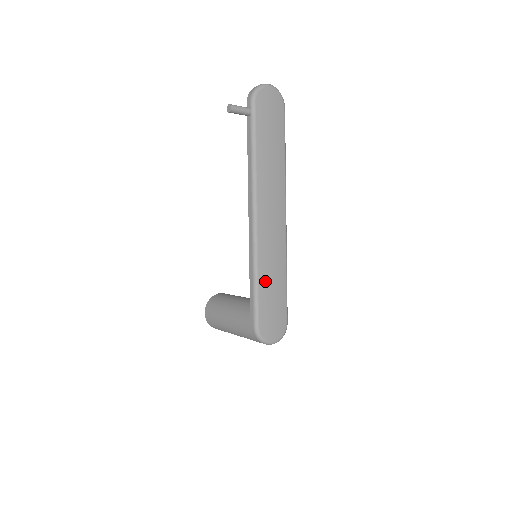
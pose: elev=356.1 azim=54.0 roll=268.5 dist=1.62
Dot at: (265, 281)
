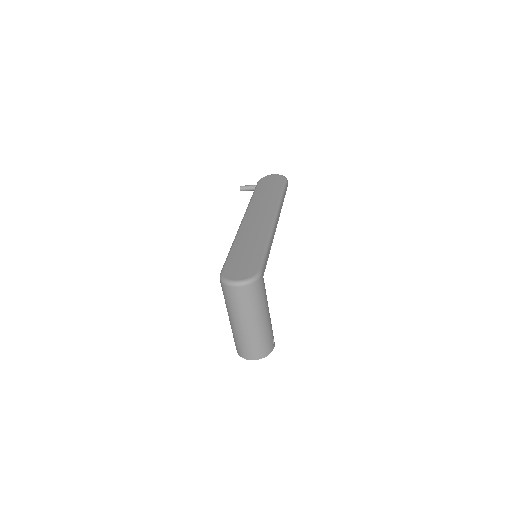
Dot at: (240, 247)
